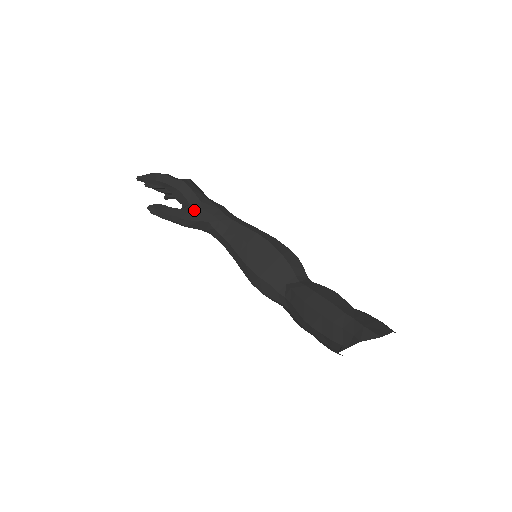
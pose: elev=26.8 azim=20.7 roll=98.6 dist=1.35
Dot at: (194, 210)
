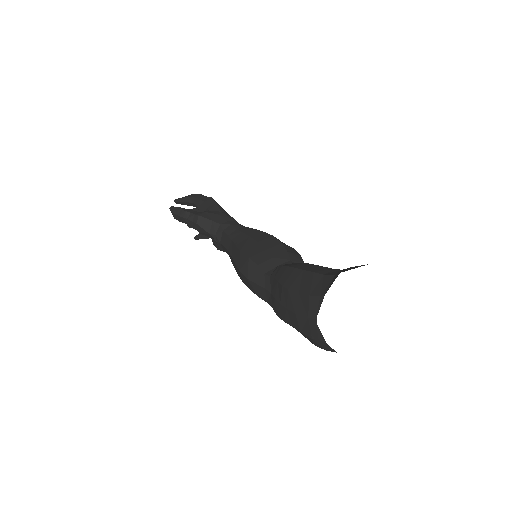
Dot at: (210, 213)
